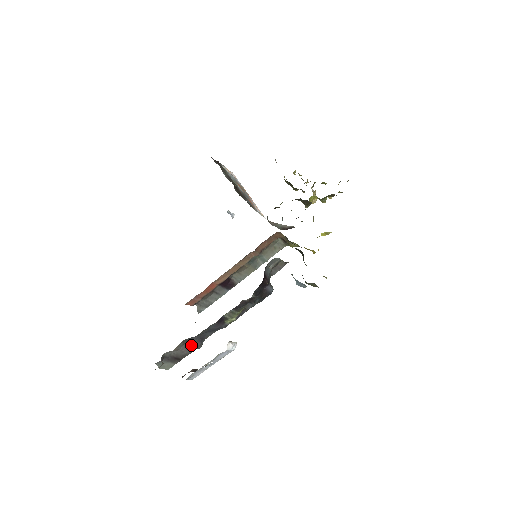
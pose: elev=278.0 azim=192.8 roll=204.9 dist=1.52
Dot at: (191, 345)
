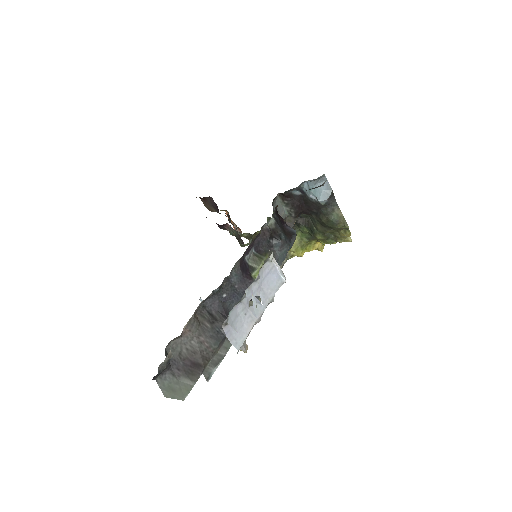
Dot at: (212, 325)
